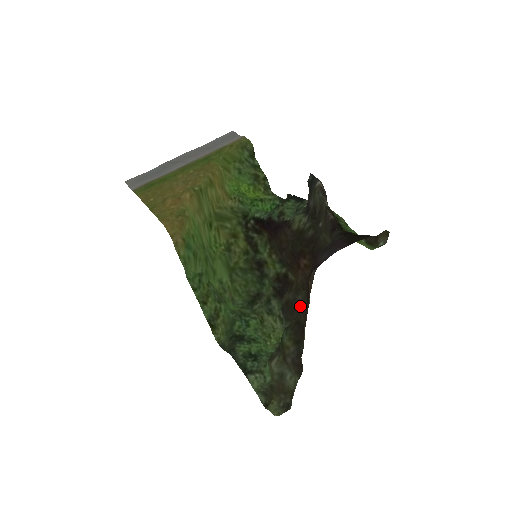
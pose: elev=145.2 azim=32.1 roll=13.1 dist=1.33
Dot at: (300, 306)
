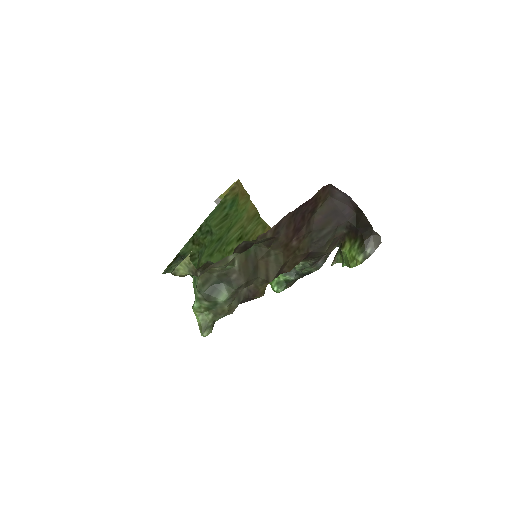
Dot at: (260, 283)
